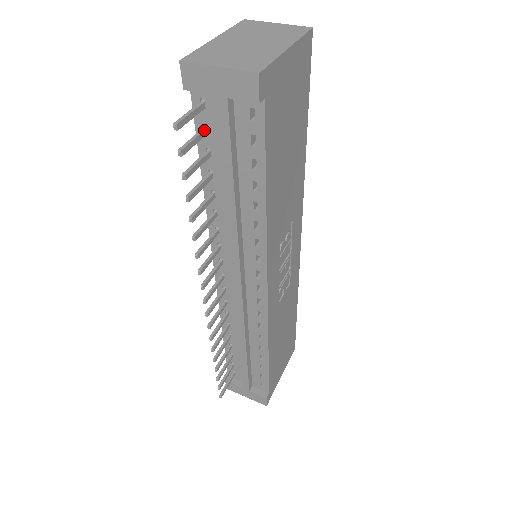
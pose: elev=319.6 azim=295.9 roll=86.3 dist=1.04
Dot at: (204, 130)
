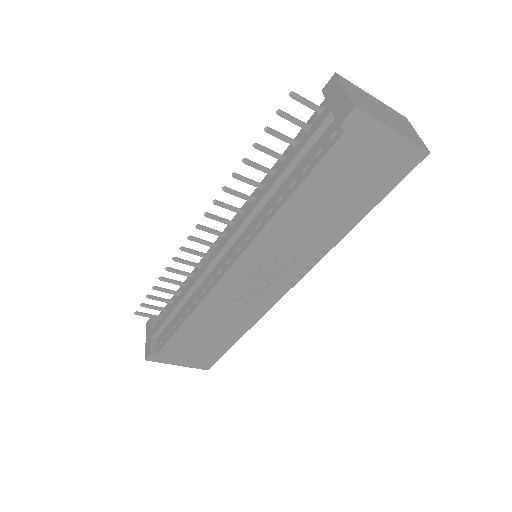
Dot at: (307, 125)
